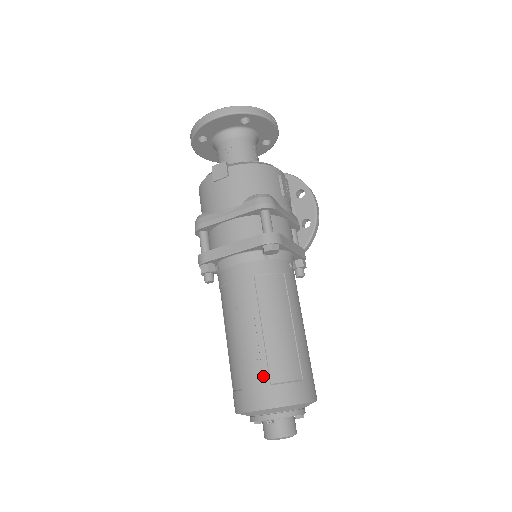
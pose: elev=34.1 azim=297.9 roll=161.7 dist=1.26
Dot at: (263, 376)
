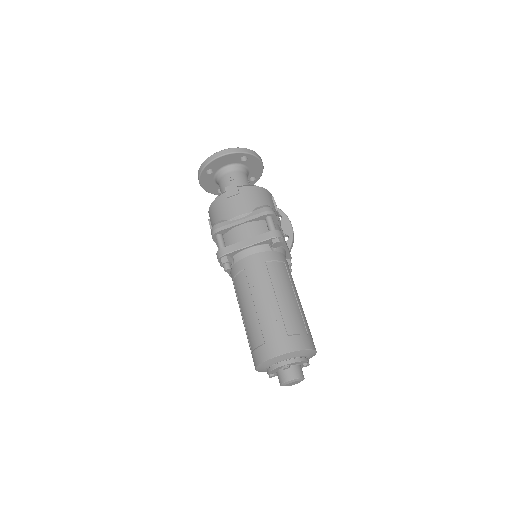
Dot at: (281, 330)
